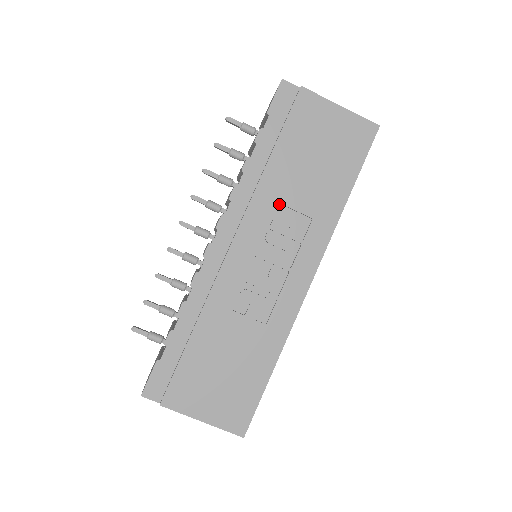
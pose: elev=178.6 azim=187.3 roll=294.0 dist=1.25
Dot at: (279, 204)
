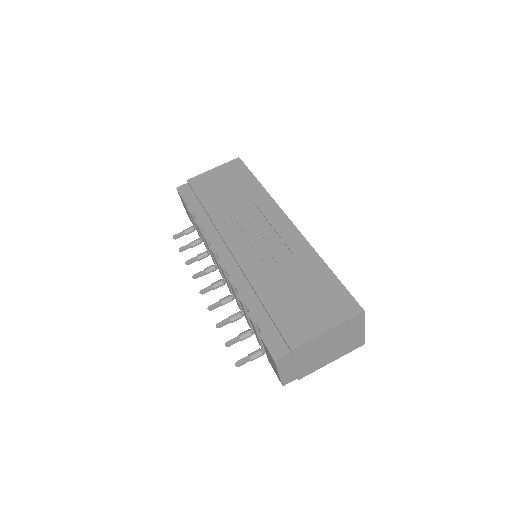
Dot at: (232, 216)
